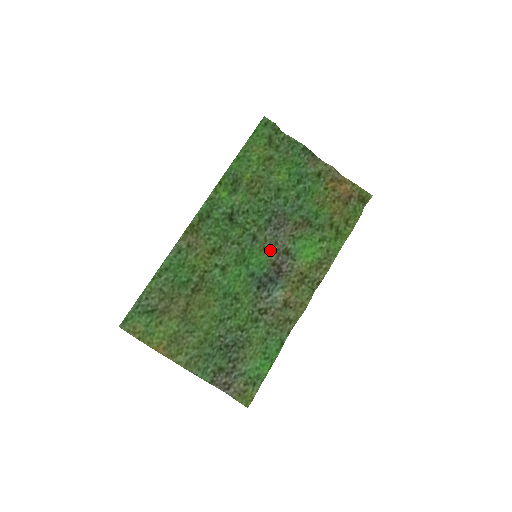
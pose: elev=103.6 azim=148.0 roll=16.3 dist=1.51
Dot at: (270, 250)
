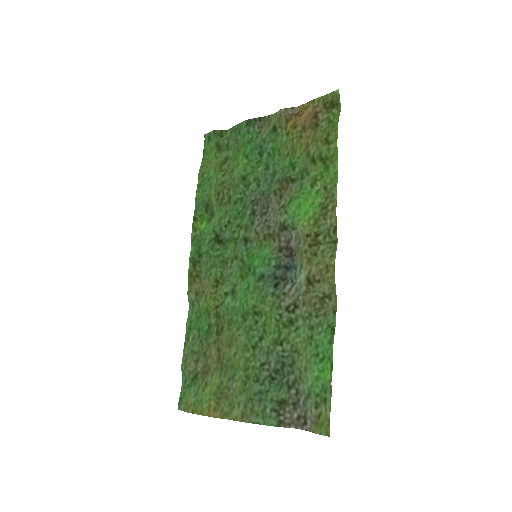
Dot at: (268, 239)
